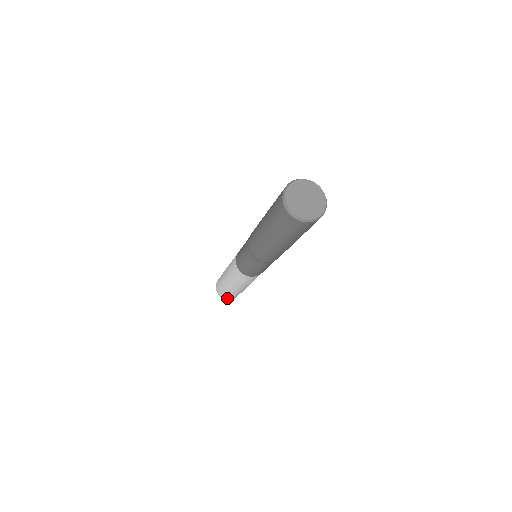
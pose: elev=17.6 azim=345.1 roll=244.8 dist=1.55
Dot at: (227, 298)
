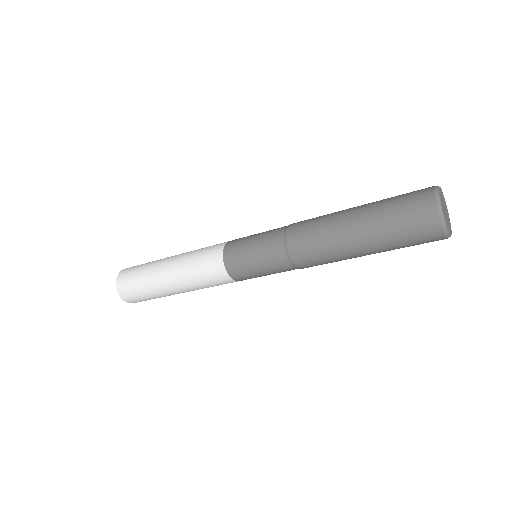
Dot at: occluded
